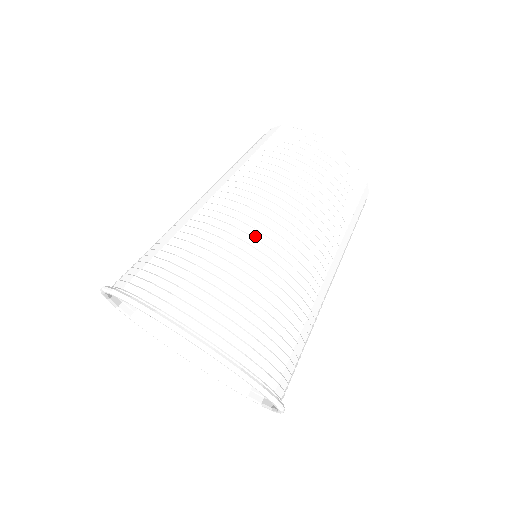
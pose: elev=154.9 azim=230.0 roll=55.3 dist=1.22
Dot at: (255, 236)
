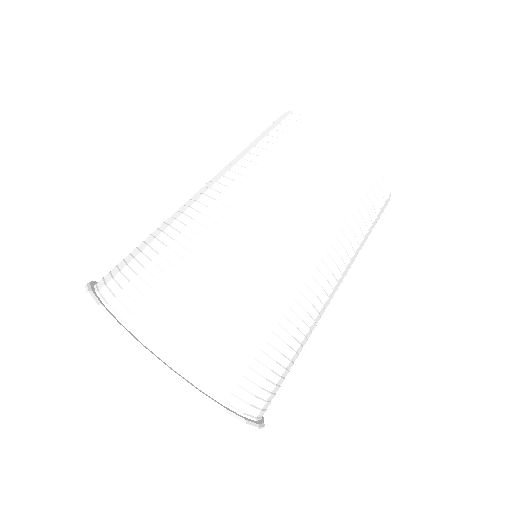
Dot at: (257, 264)
